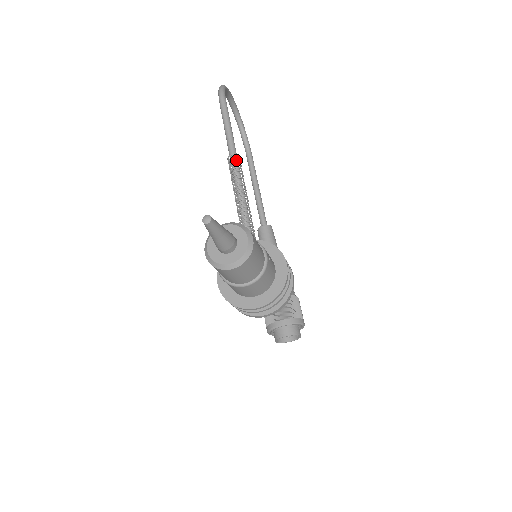
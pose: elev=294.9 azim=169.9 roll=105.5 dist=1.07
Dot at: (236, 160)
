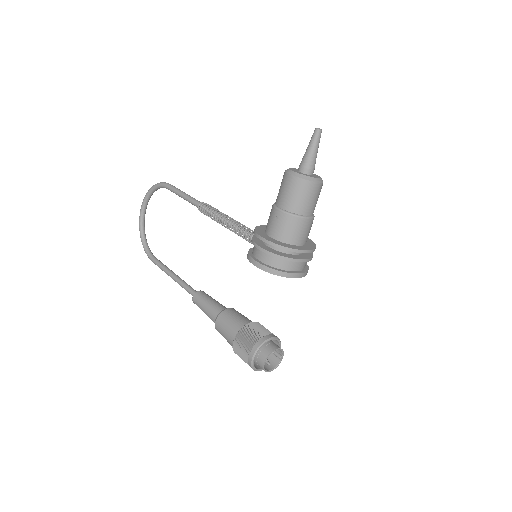
Dot at: (209, 205)
